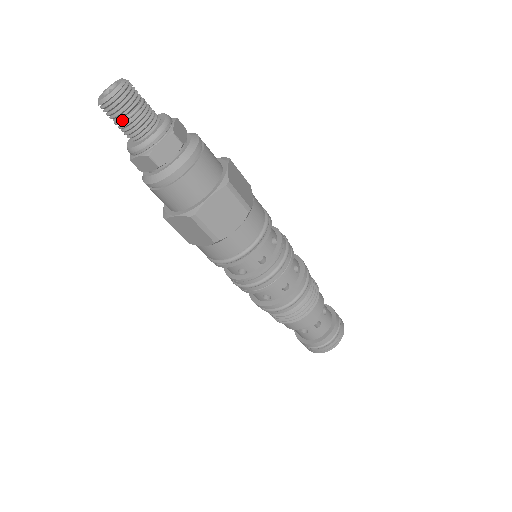
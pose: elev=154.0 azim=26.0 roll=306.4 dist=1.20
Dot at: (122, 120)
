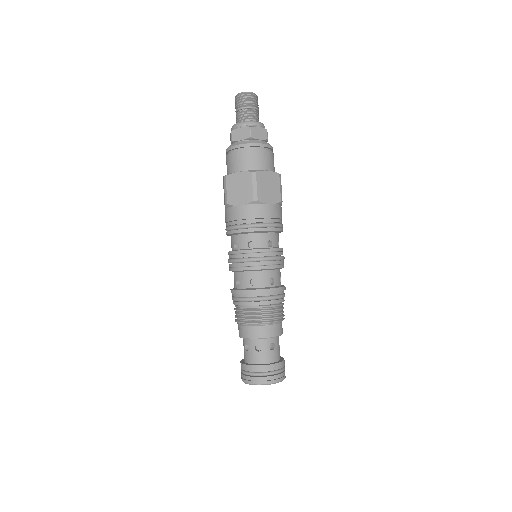
Dot at: (246, 106)
